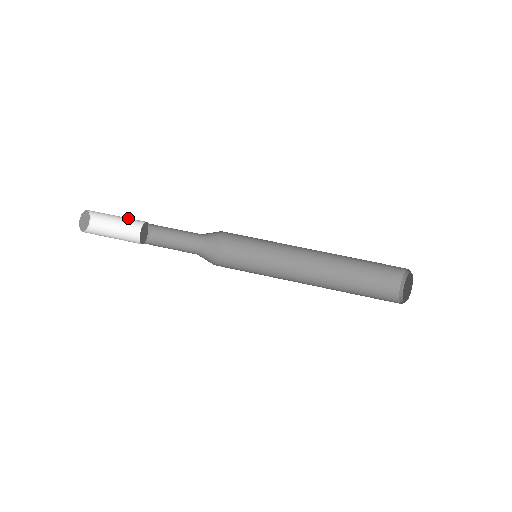
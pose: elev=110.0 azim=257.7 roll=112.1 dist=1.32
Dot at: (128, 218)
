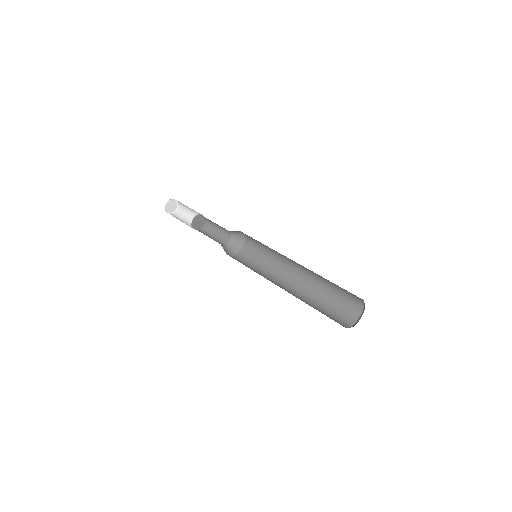
Dot at: occluded
